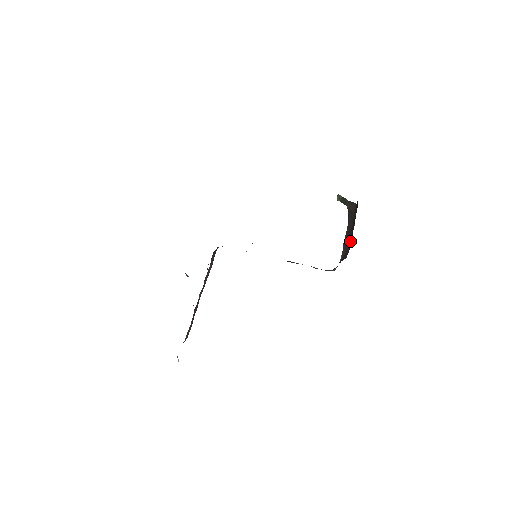
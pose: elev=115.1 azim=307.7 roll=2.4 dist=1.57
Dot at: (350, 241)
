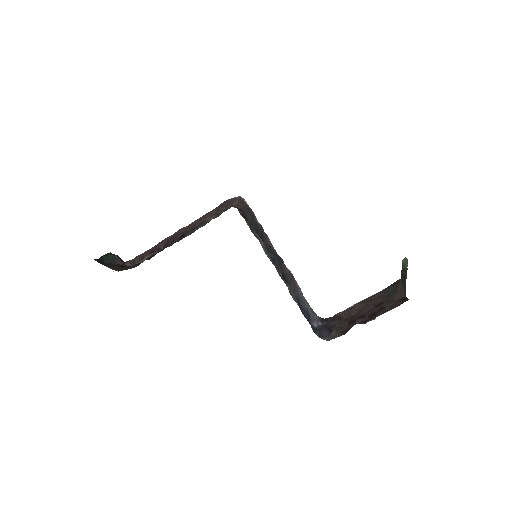
Dot at: (353, 325)
